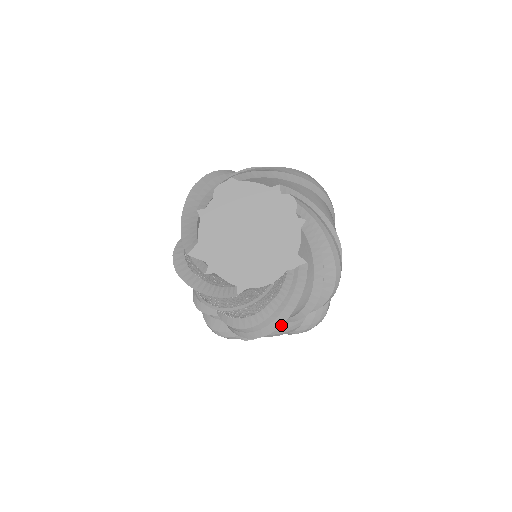
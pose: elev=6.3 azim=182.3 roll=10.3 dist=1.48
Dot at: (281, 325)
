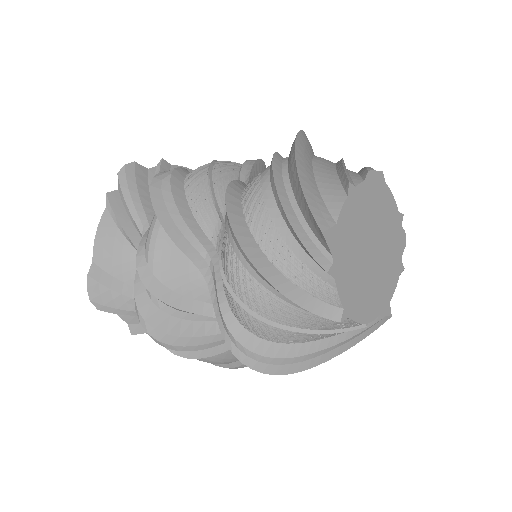
Dot at: (306, 369)
